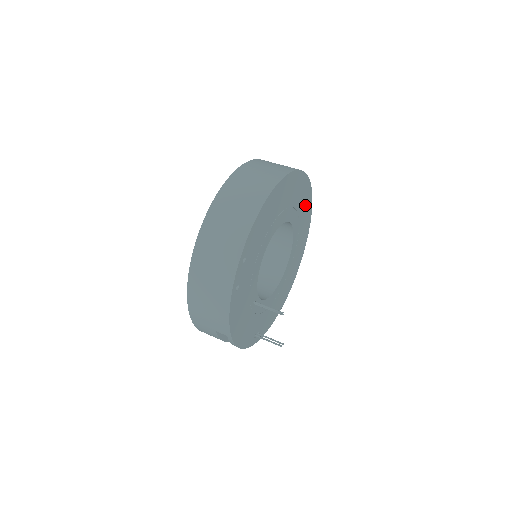
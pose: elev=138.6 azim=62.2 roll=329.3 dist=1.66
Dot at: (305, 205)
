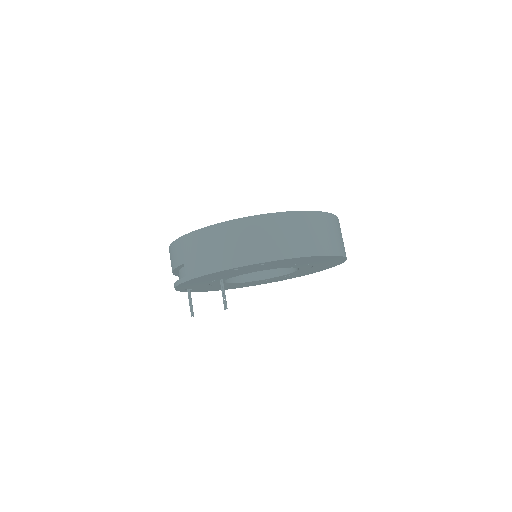
Dot at: (314, 270)
